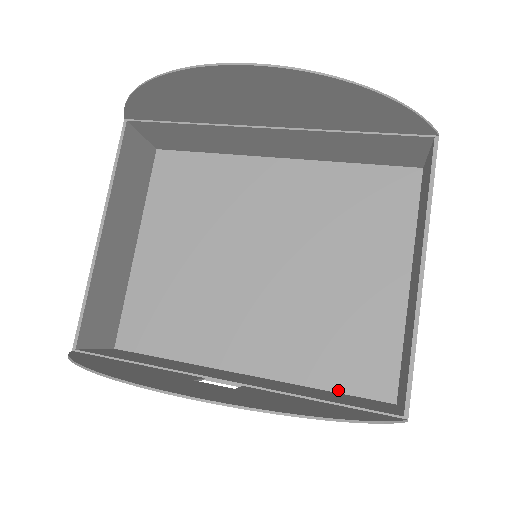
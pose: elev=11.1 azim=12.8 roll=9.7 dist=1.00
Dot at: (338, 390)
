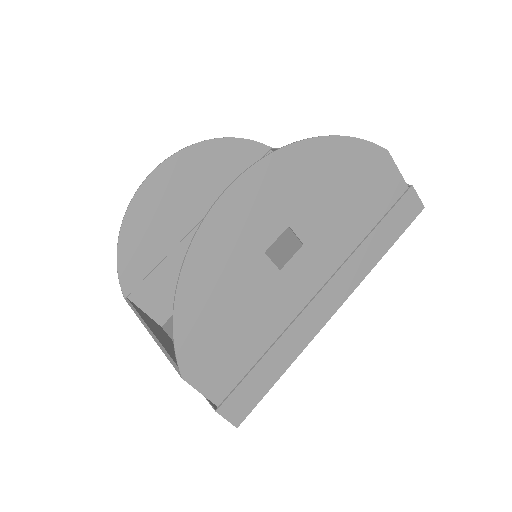
Dot at: occluded
